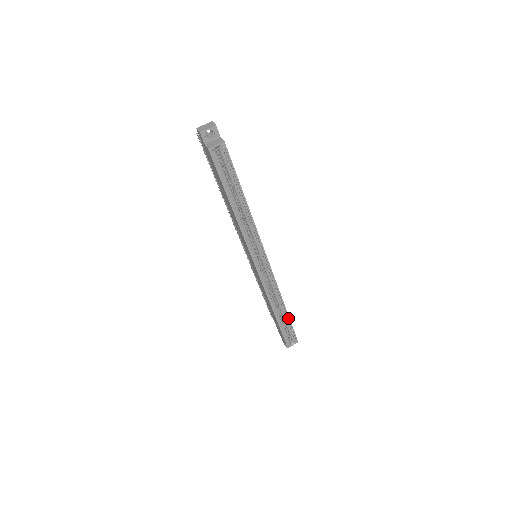
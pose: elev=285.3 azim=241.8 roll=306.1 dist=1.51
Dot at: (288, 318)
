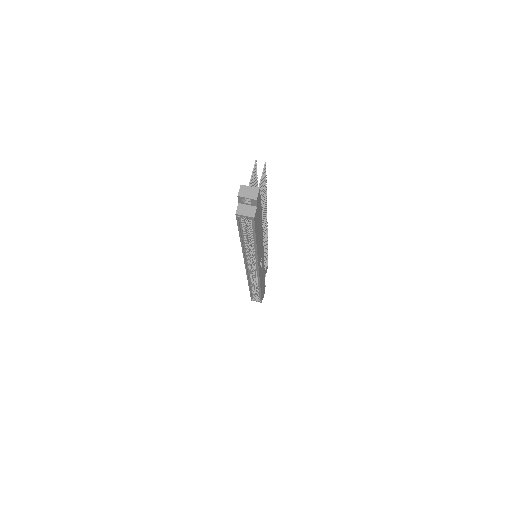
Dot at: (260, 293)
